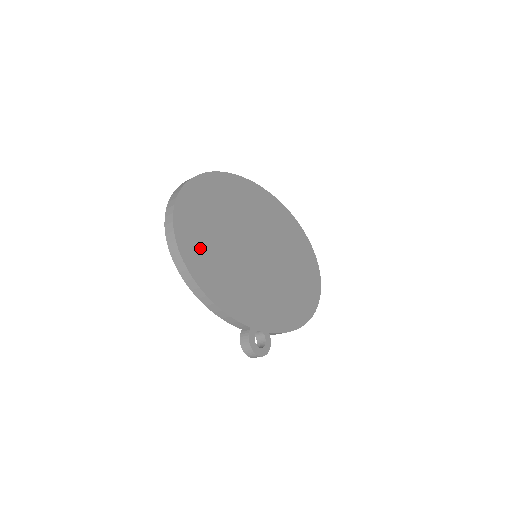
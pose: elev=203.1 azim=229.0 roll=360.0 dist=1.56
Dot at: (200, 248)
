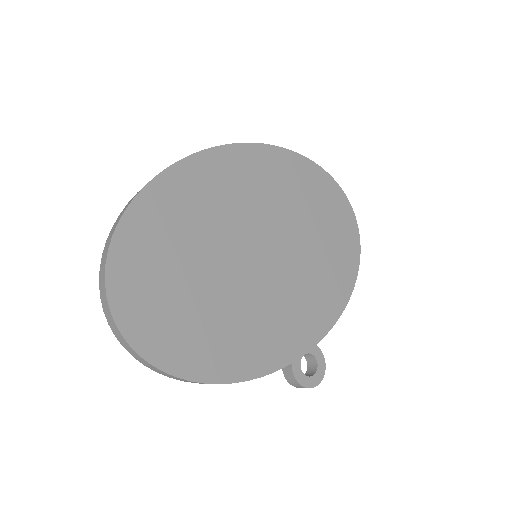
Dot at: (178, 331)
